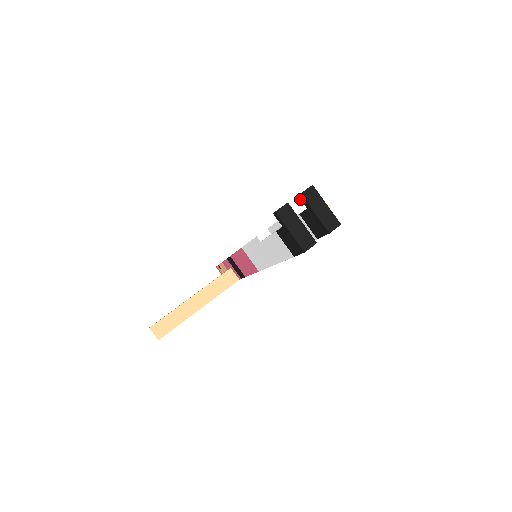
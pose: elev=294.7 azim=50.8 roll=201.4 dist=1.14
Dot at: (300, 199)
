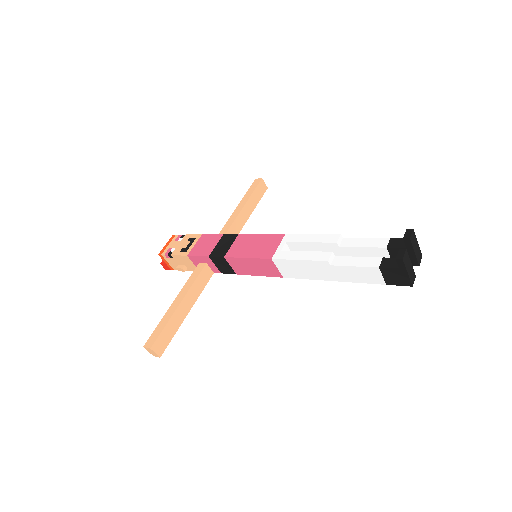
Dot at: (404, 241)
